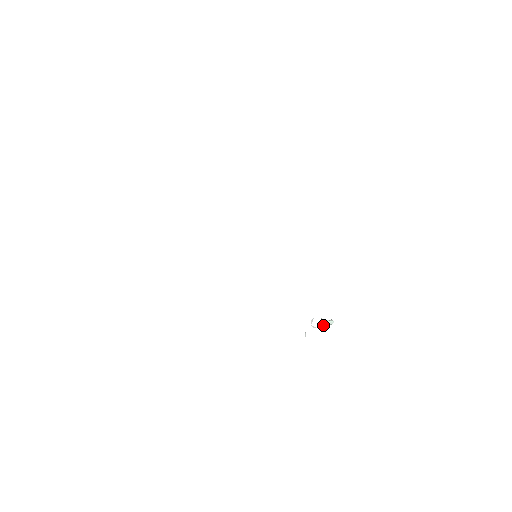
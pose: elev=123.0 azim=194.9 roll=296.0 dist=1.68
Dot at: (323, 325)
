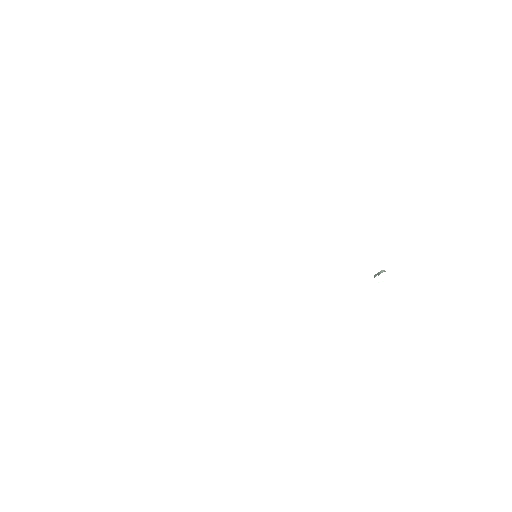
Dot at: occluded
